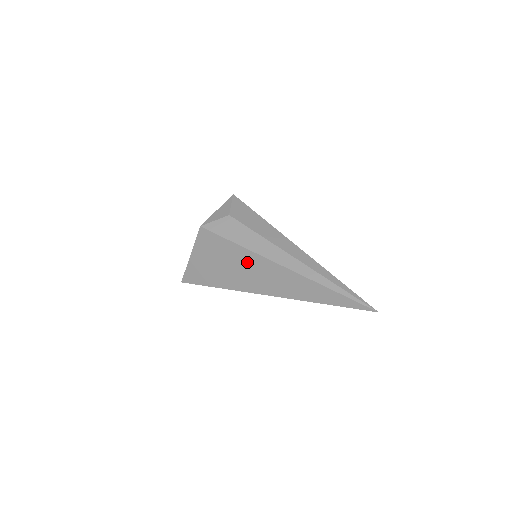
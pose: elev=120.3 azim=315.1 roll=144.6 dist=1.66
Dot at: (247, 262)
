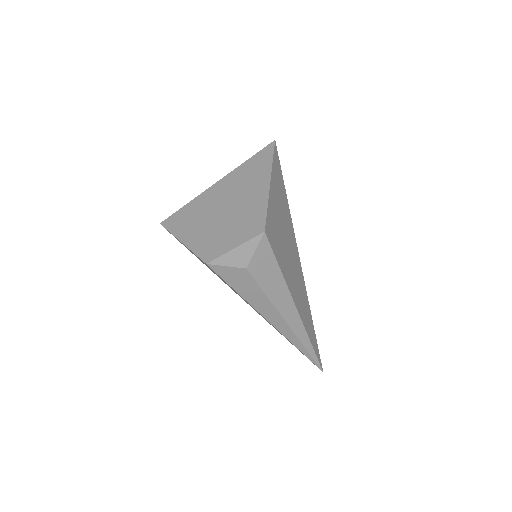
Dot at: occluded
